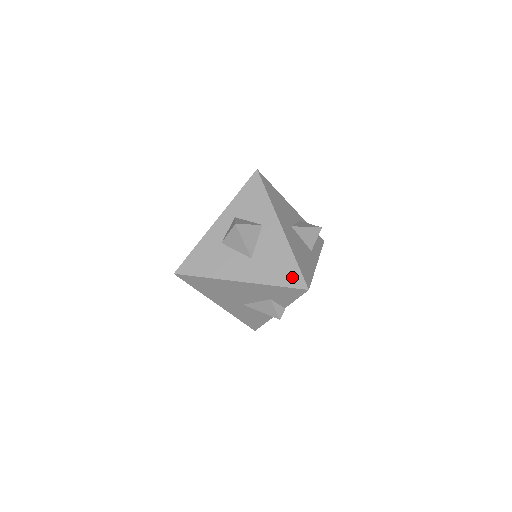
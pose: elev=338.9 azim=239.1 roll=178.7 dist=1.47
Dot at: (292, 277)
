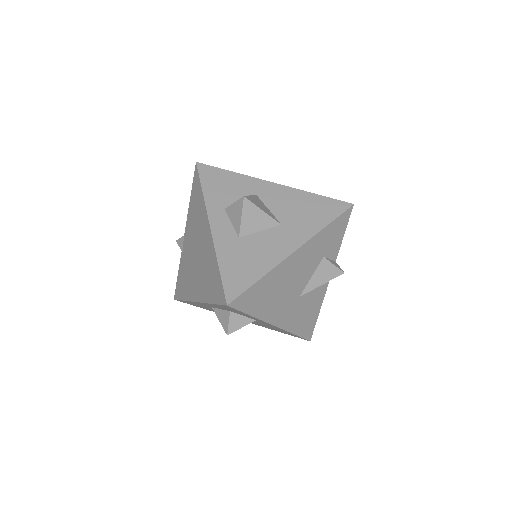
Dot at: (330, 207)
